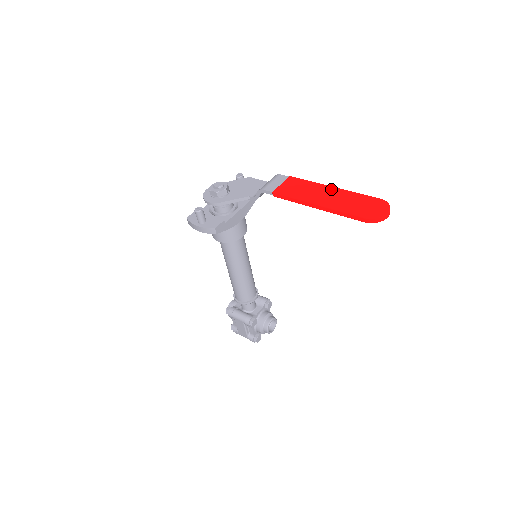
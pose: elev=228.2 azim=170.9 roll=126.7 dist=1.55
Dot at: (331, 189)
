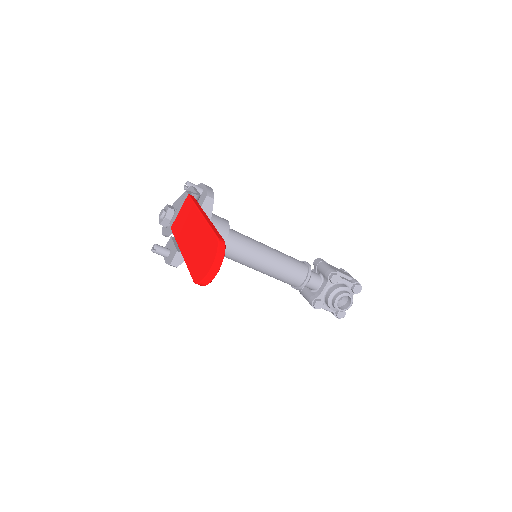
Dot at: (197, 219)
